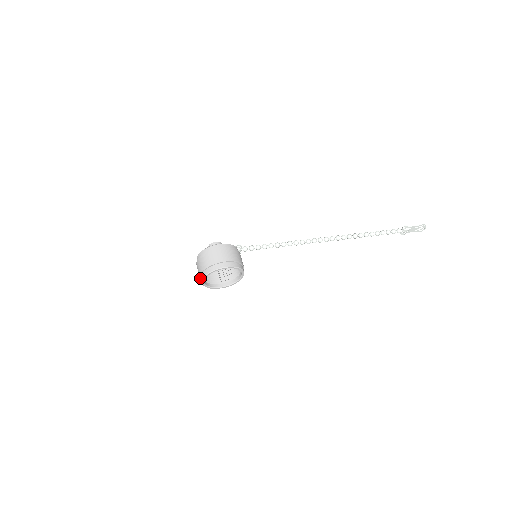
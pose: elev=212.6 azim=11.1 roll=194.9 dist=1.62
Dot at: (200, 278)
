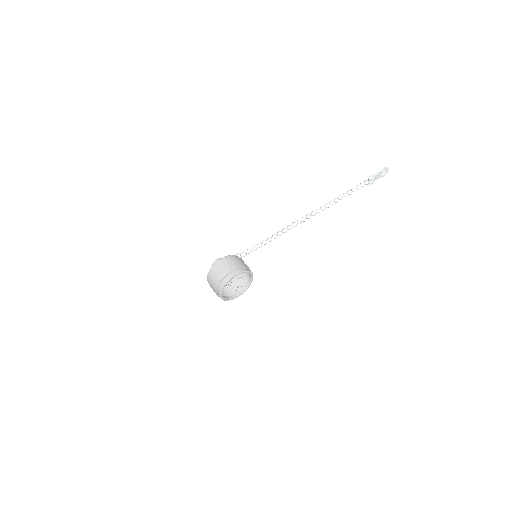
Dot at: (217, 295)
